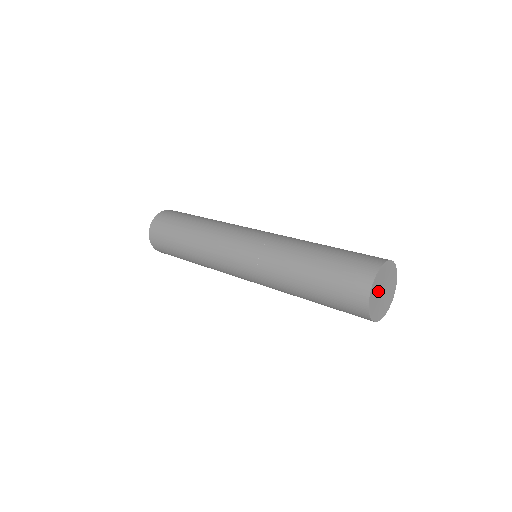
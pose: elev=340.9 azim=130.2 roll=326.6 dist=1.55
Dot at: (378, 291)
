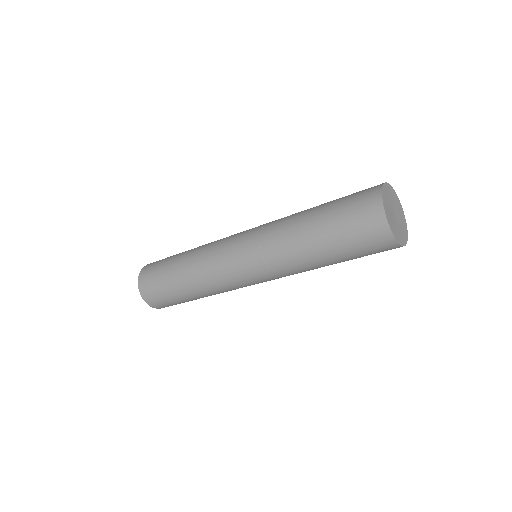
Dot at: (391, 214)
